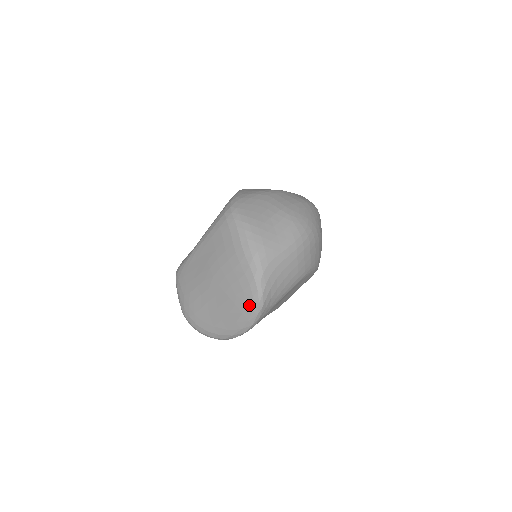
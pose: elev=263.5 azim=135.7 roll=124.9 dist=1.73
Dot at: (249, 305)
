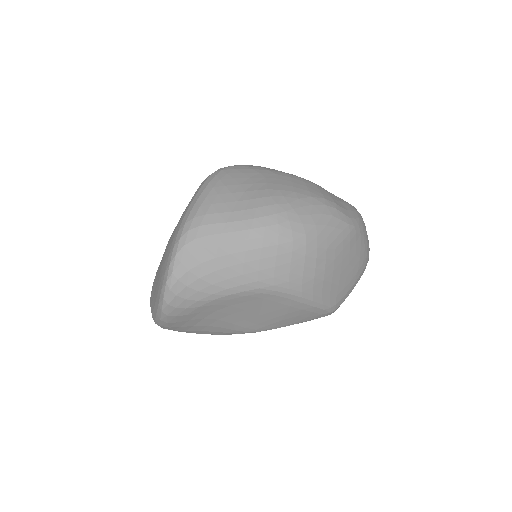
Dot at: (162, 281)
